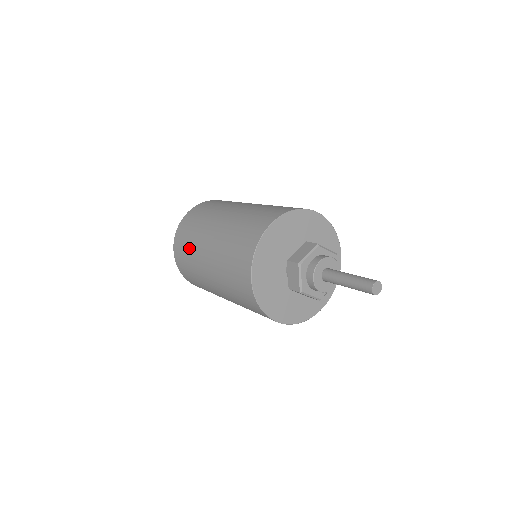
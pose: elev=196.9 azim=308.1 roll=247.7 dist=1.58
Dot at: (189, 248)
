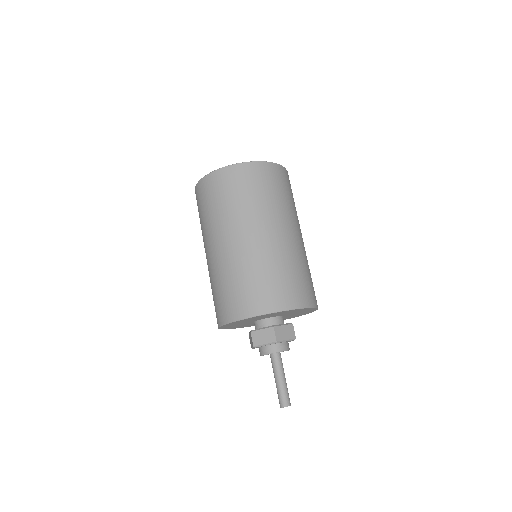
Dot at: (201, 220)
